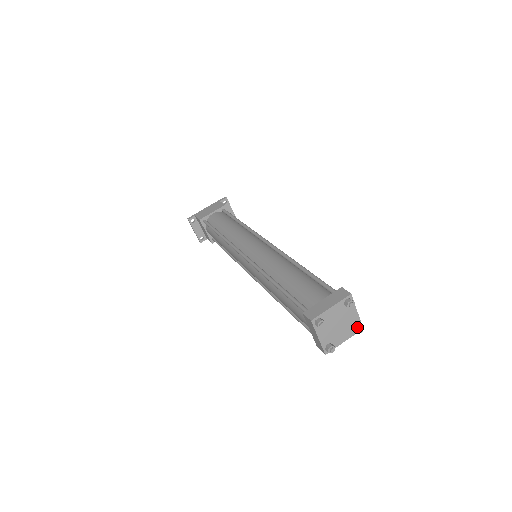
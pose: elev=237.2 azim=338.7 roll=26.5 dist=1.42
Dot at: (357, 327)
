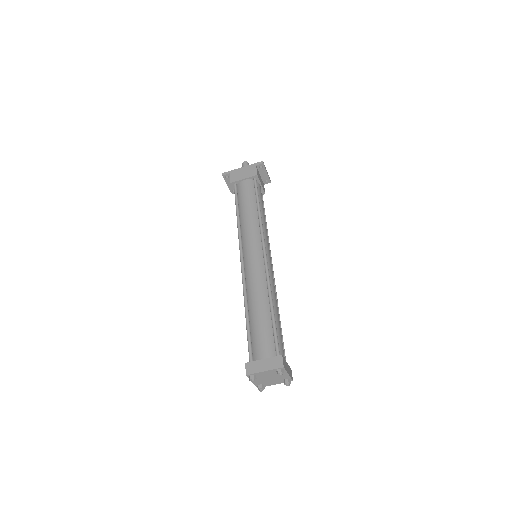
Dot at: (286, 382)
